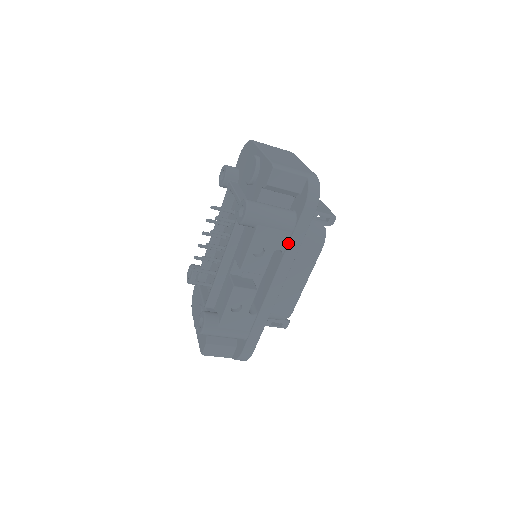
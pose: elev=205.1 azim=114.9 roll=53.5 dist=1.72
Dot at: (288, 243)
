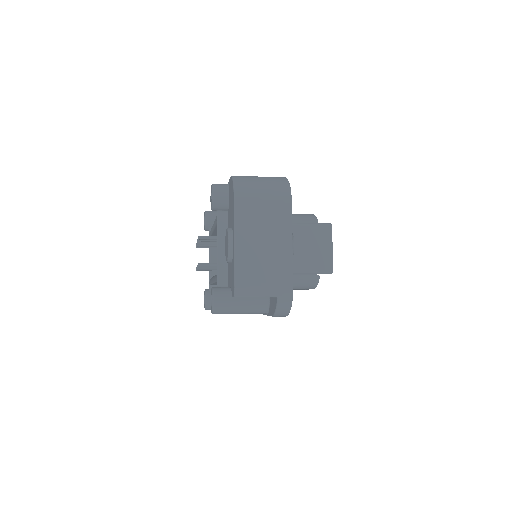
Dot at: (264, 314)
